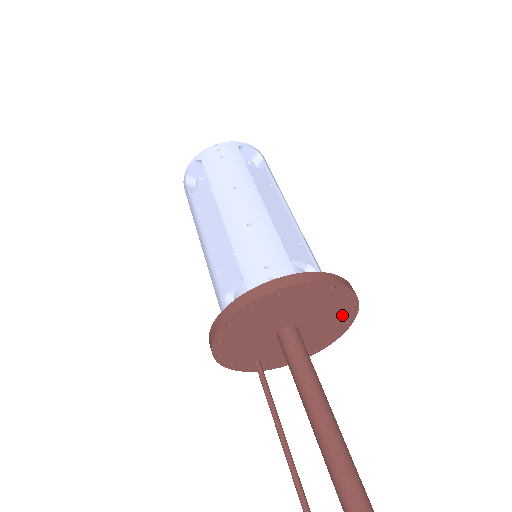
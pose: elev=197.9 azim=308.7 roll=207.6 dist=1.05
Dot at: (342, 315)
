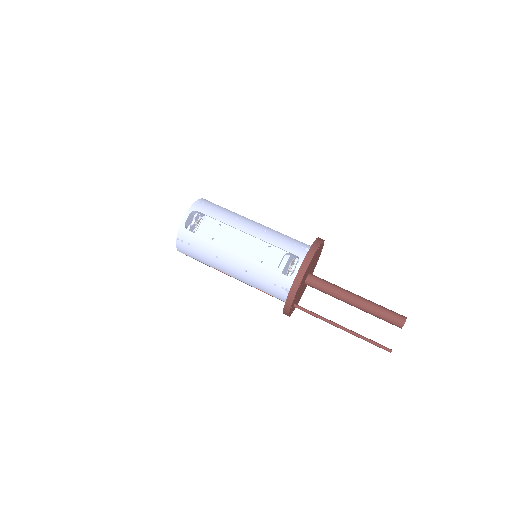
Dot at: occluded
